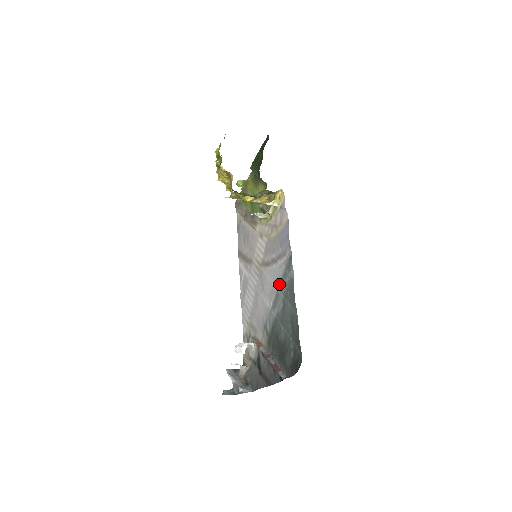
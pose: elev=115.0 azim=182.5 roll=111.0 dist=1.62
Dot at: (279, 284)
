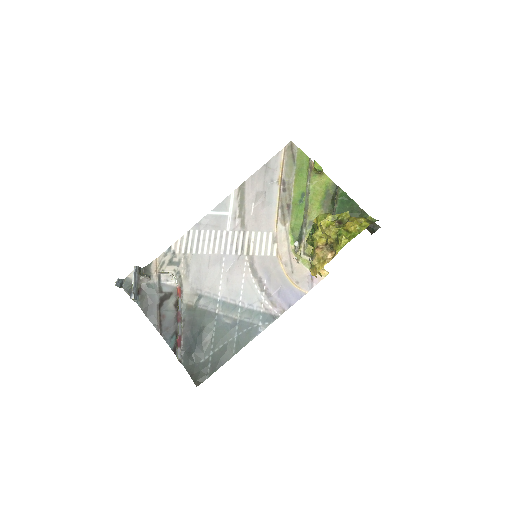
Dot at: (245, 308)
